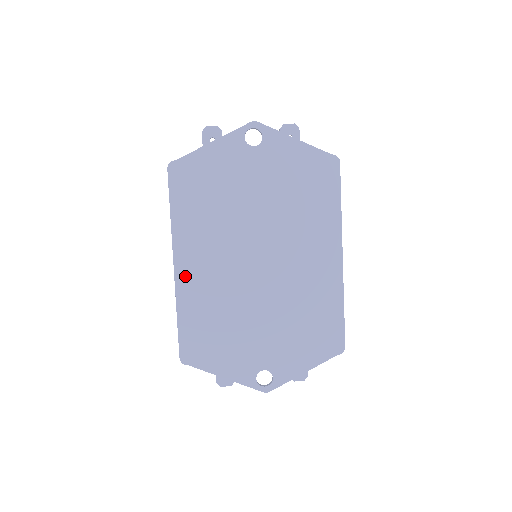
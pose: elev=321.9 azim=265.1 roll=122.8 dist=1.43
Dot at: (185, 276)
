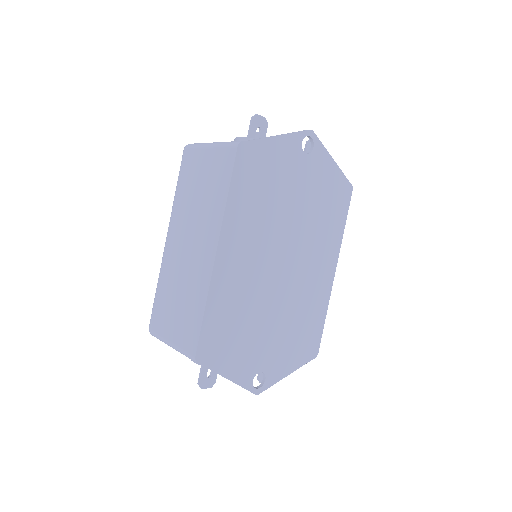
Dot at: (223, 266)
